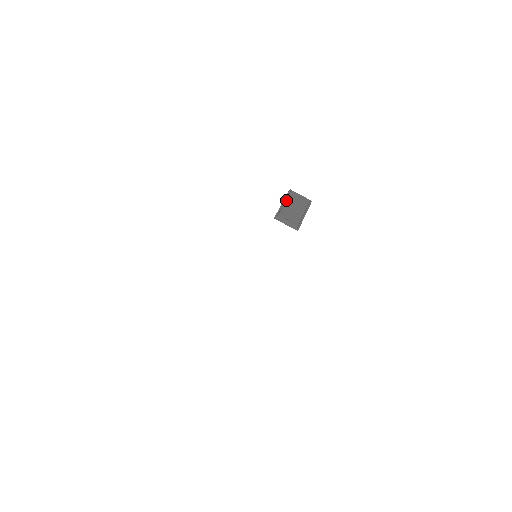
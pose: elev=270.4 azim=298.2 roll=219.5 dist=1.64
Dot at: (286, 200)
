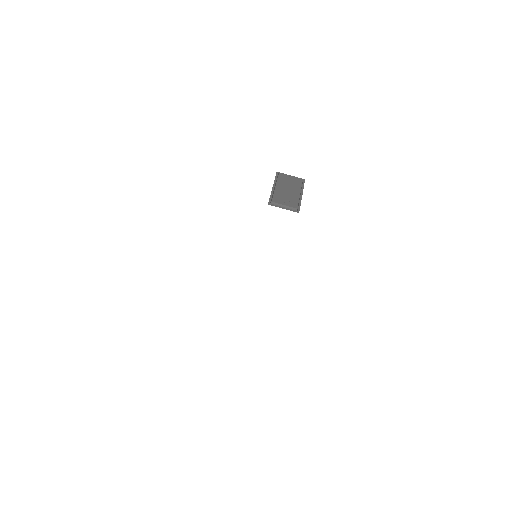
Dot at: (276, 183)
